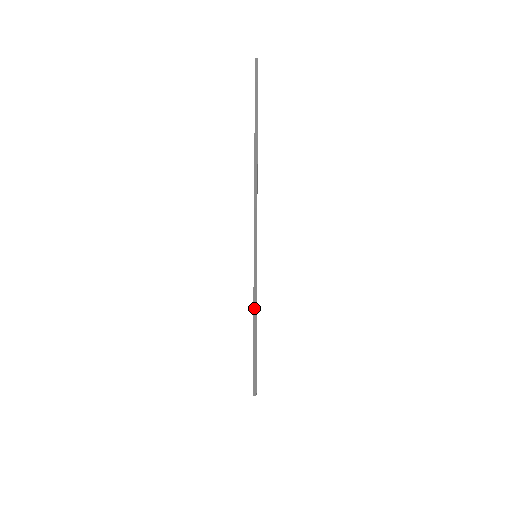
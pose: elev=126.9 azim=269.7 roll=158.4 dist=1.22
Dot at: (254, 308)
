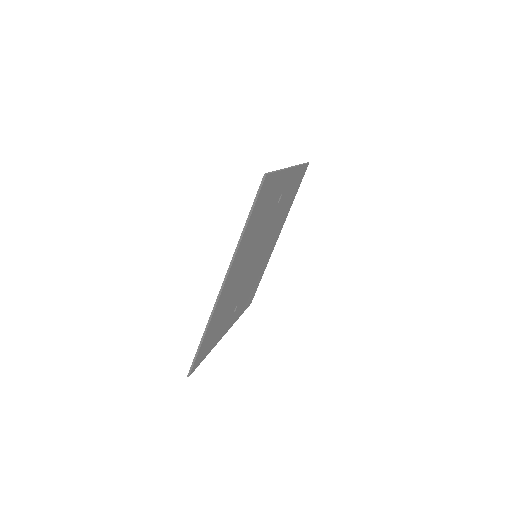
Dot at: (202, 338)
